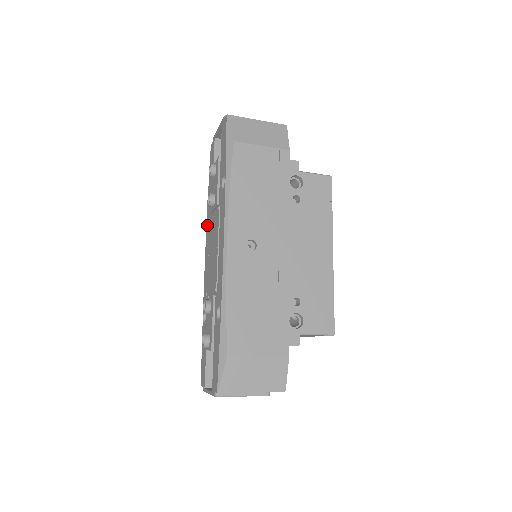
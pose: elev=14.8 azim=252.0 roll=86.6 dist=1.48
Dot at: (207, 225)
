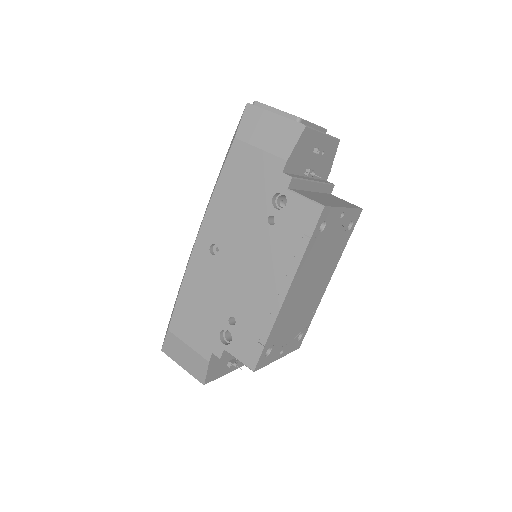
Dot at: occluded
